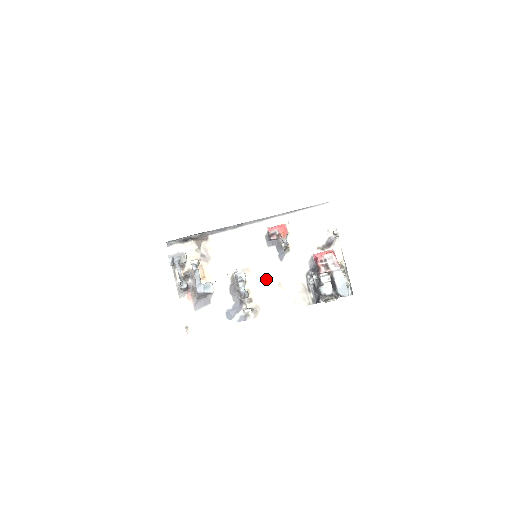
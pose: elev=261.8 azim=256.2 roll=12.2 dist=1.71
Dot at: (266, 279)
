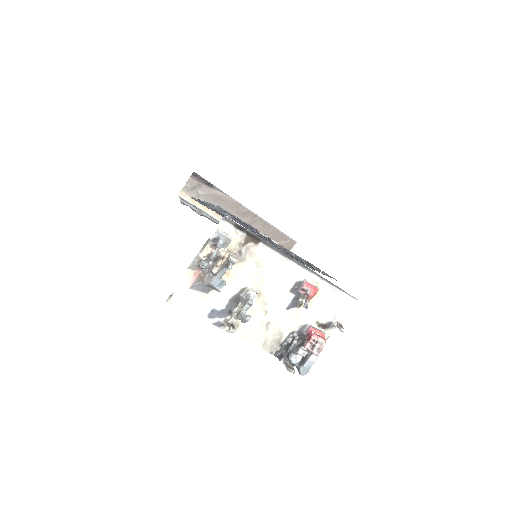
Dot at: (264, 312)
